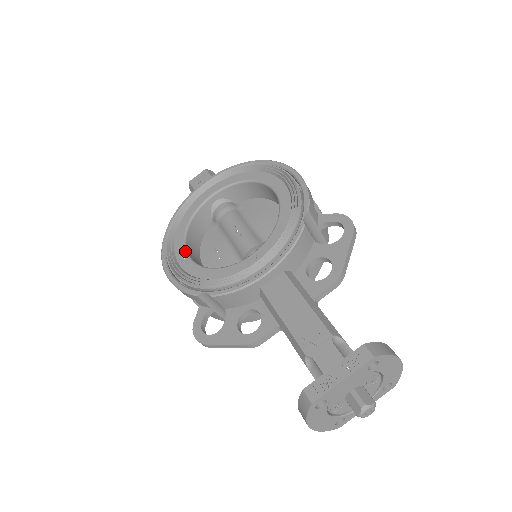
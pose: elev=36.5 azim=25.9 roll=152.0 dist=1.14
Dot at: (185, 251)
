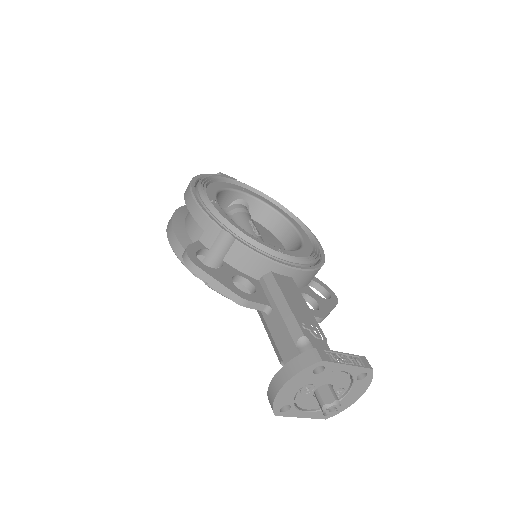
Dot at: occluded
